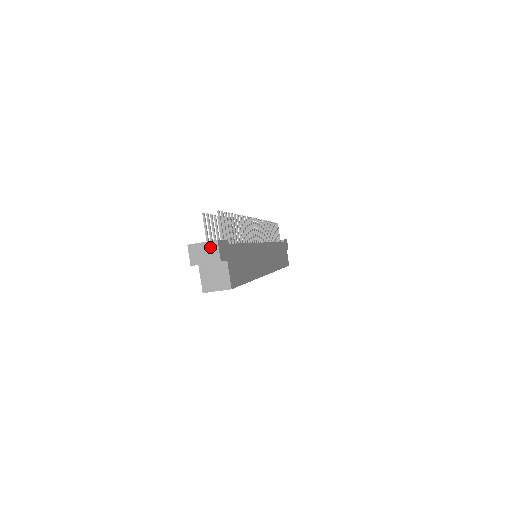
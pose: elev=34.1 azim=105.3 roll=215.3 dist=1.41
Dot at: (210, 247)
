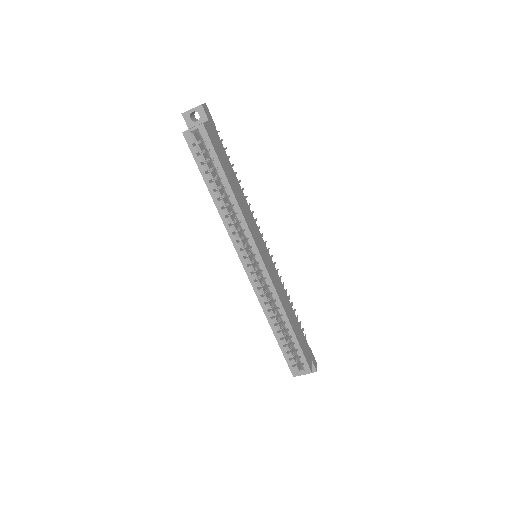
Dot at: occluded
